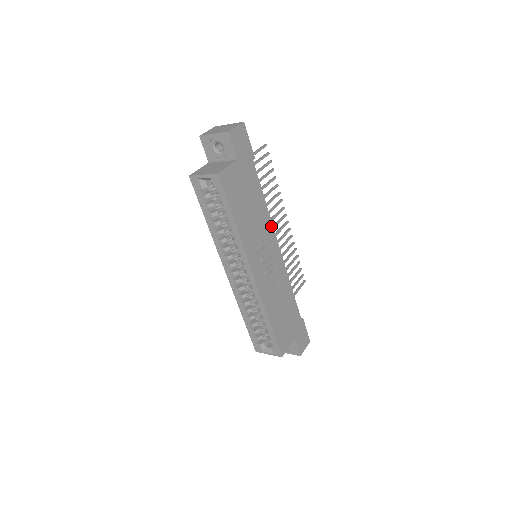
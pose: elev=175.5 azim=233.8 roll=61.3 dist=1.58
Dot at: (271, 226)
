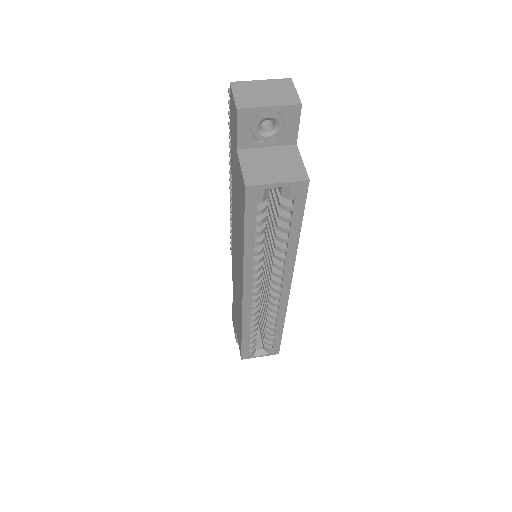
Dot at: occluded
